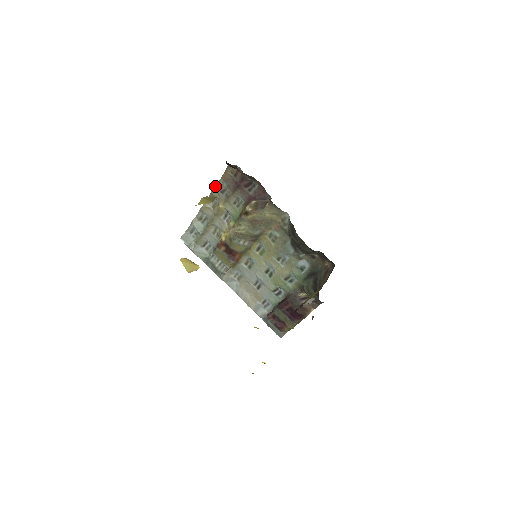
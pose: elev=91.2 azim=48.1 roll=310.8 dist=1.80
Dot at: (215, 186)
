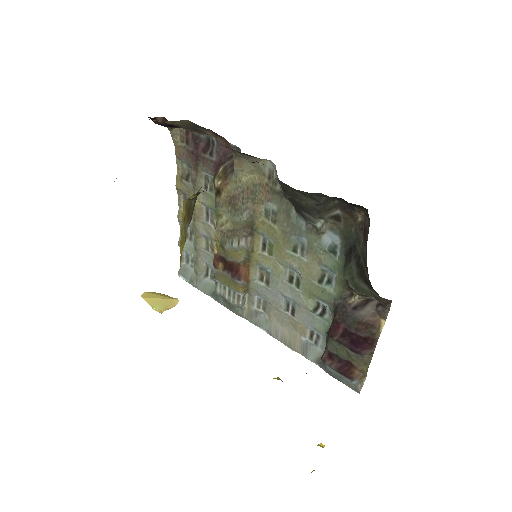
Dot at: (176, 175)
